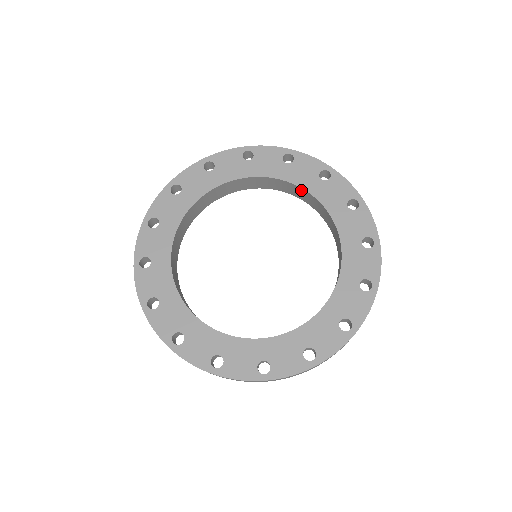
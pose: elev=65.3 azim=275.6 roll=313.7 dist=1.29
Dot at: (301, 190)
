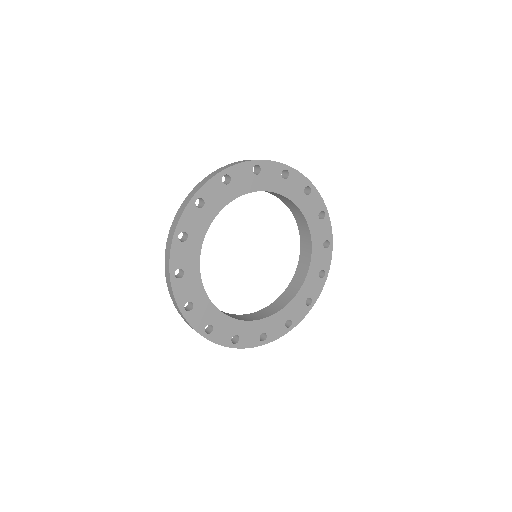
Dot at: (309, 240)
